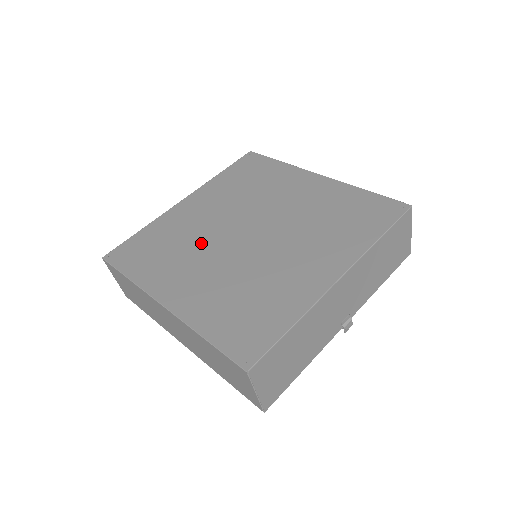
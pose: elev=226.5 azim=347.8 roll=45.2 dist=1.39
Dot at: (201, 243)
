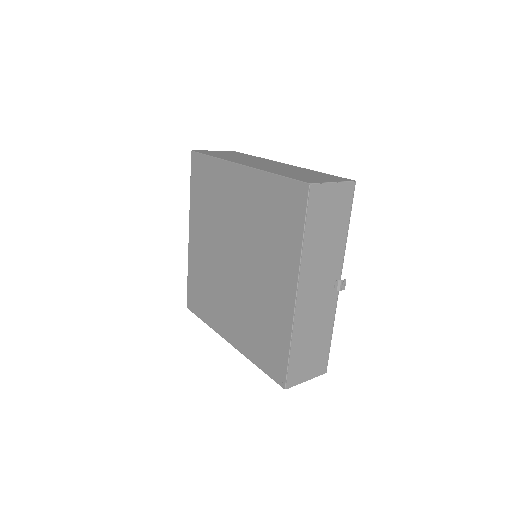
Dot at: (218, 280)
